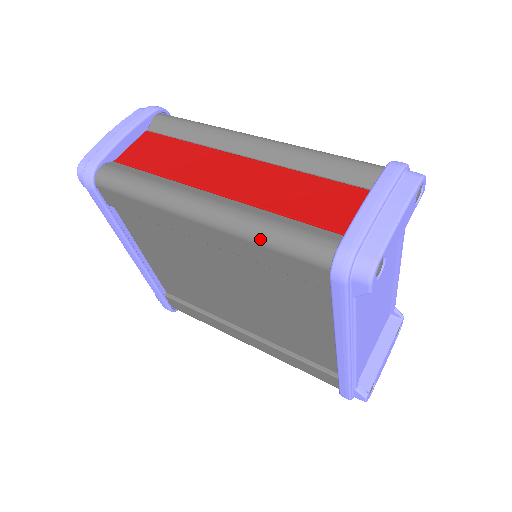
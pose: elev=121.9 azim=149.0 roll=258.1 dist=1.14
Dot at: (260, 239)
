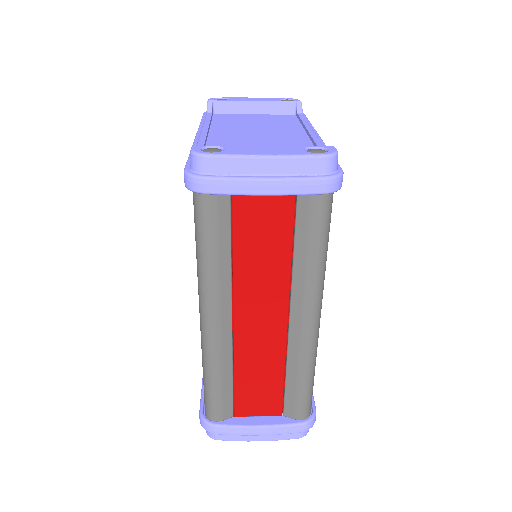
Dot at: occluded
